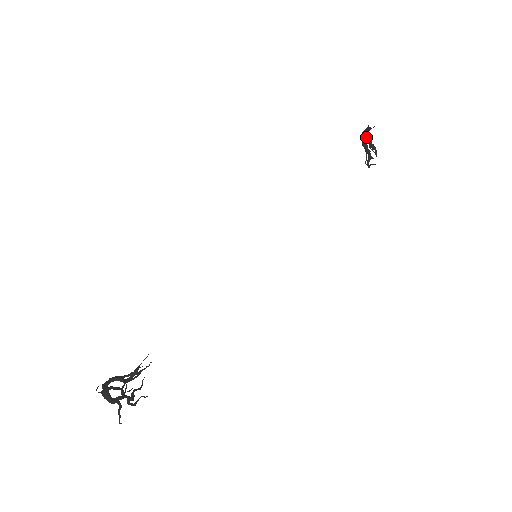
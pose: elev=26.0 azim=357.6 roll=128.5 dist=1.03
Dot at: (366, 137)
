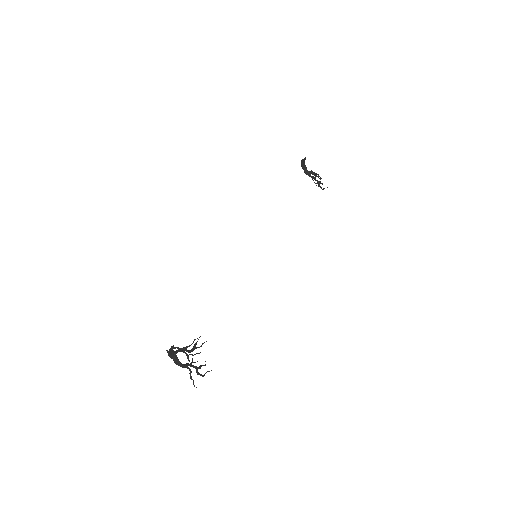
Dot at: (305, 168)
